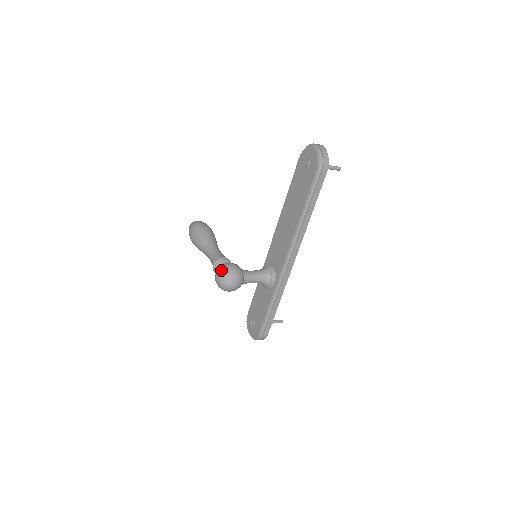
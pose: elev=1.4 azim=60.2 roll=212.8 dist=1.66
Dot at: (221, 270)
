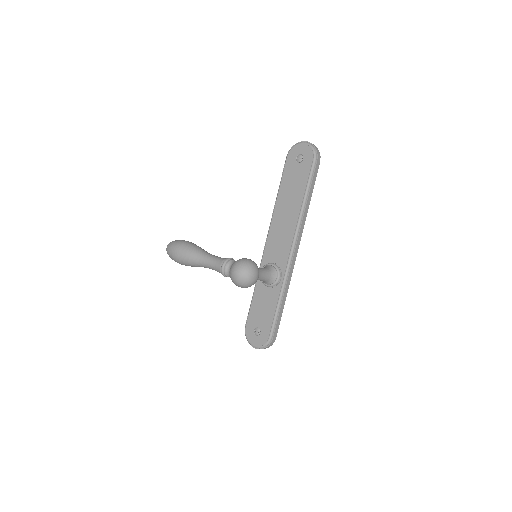
Dot at: (240, 264)
